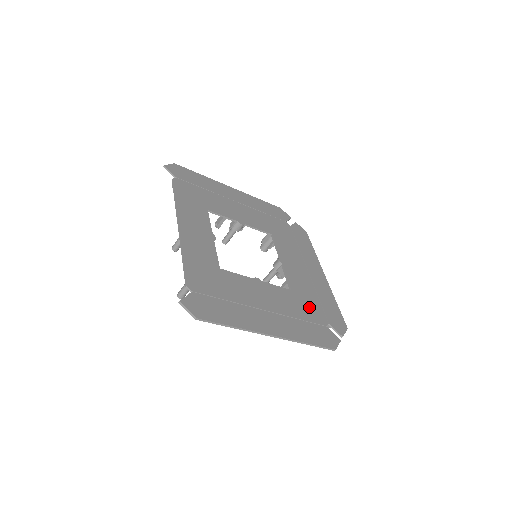
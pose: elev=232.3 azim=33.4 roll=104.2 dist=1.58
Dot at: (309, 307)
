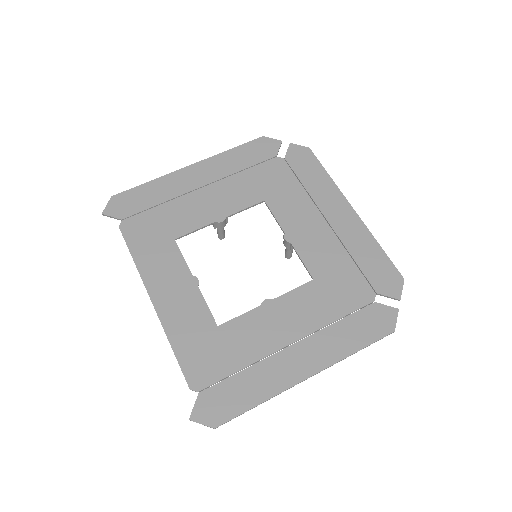
Dot at: (343, 288)
